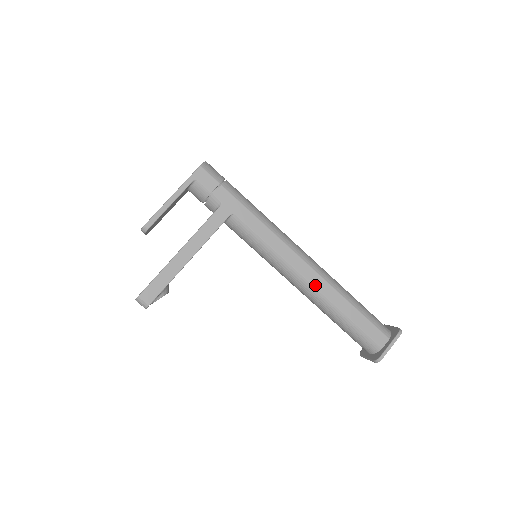
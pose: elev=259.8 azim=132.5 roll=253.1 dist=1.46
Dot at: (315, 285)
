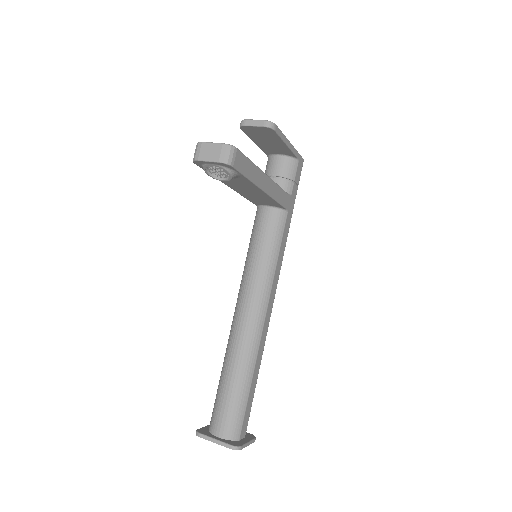
Dot at: (264, 330)
